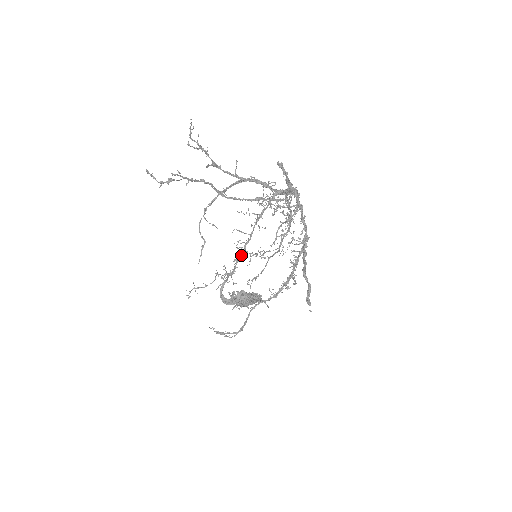
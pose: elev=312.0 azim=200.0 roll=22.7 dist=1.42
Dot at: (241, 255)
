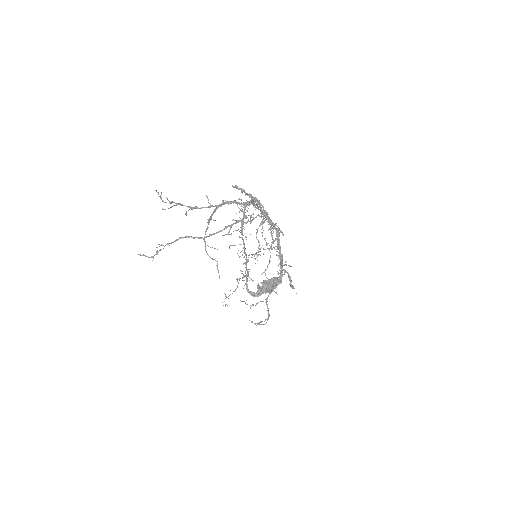
Dot at: (246, 260)
